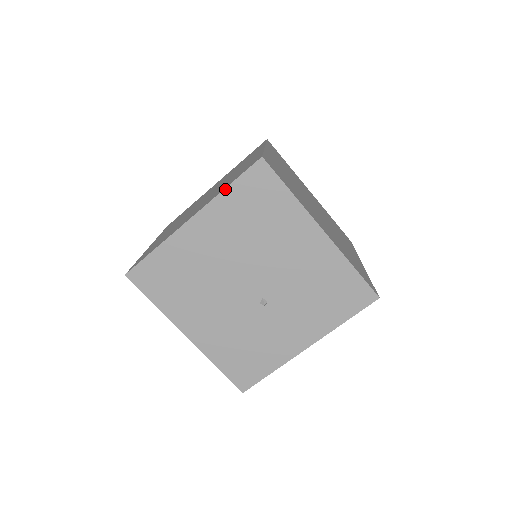
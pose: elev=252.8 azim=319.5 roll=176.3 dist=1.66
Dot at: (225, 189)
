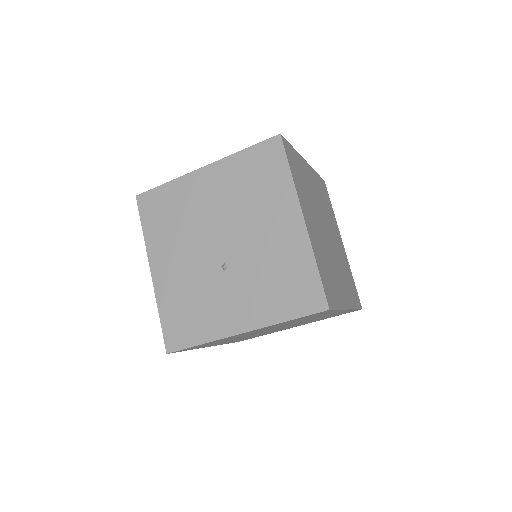
Dot at: (240, 151)
